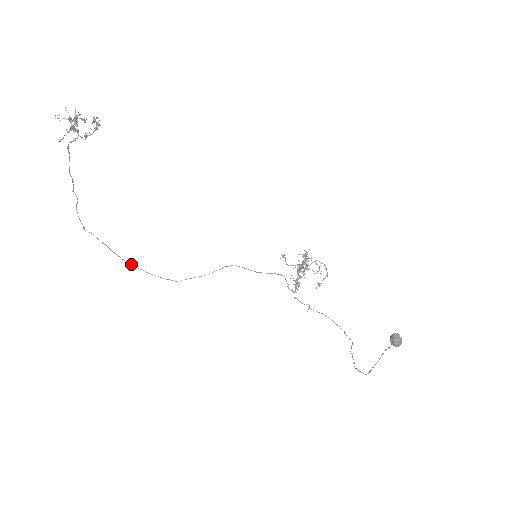
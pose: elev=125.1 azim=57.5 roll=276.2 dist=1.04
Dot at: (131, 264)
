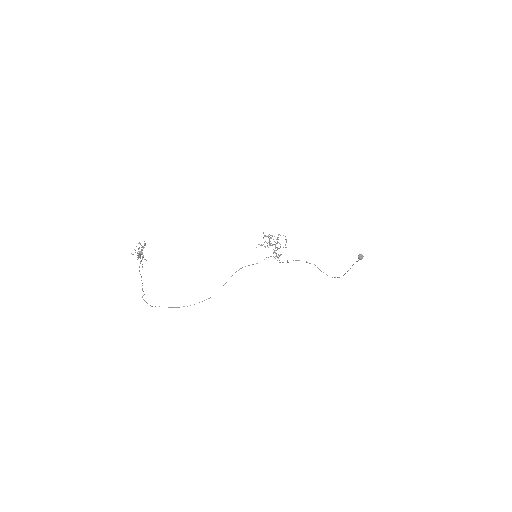
Dot at: occluded
